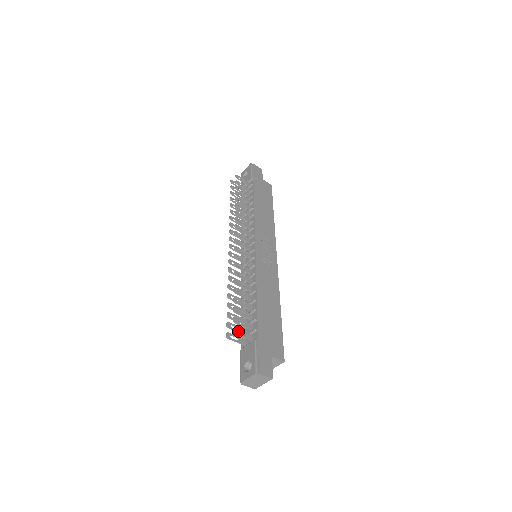
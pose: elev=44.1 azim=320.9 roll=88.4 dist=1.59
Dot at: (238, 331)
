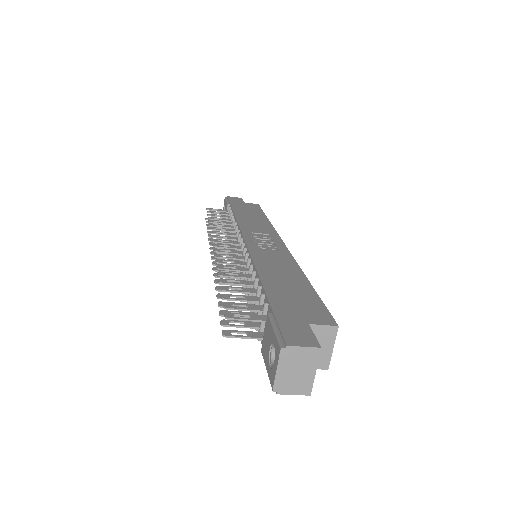
Dot at: (245, 326)
